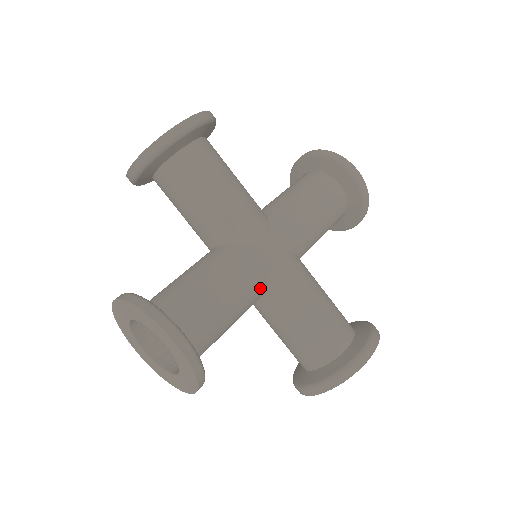
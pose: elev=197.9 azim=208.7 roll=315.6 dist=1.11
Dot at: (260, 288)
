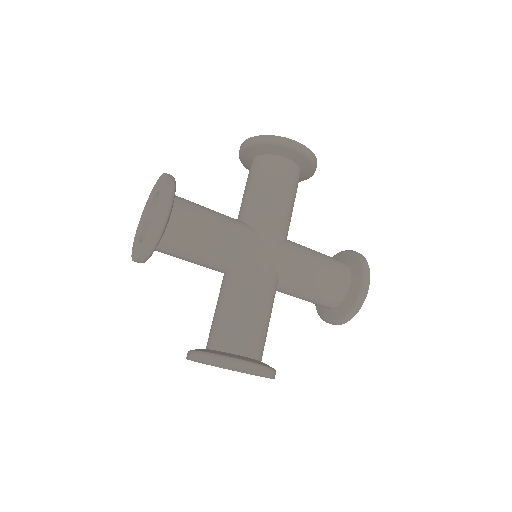
Dot at: (275, 286)
